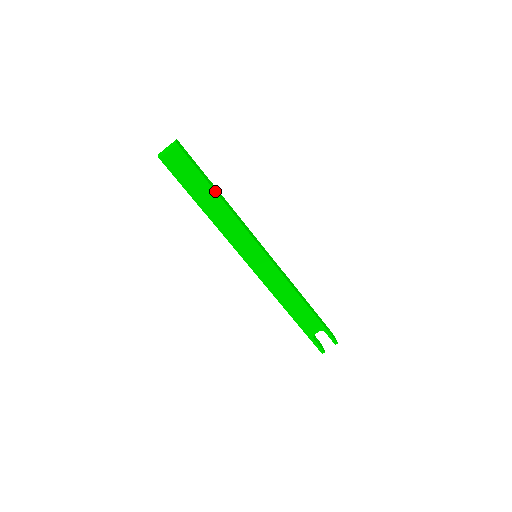
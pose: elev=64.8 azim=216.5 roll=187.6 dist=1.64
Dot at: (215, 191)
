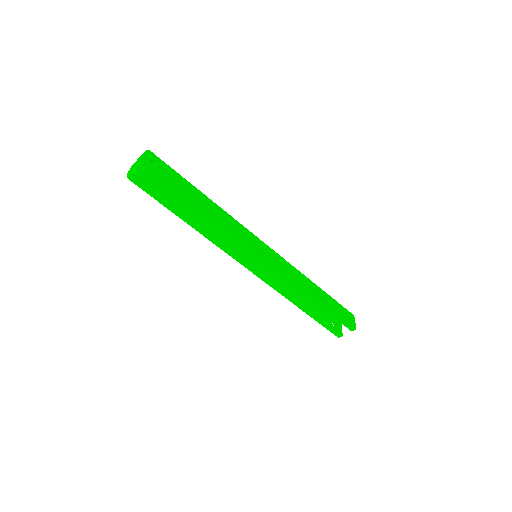
Dot at: (195, 205)
